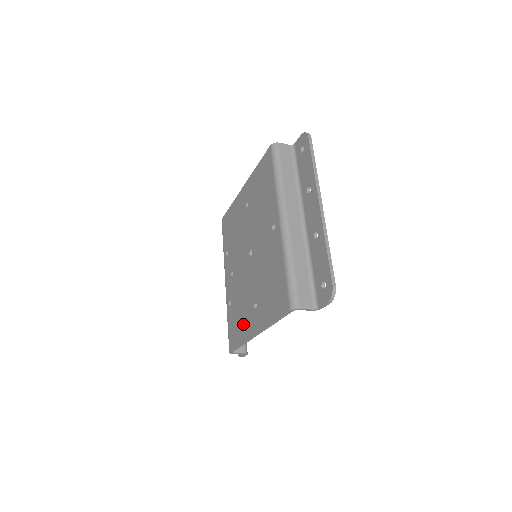
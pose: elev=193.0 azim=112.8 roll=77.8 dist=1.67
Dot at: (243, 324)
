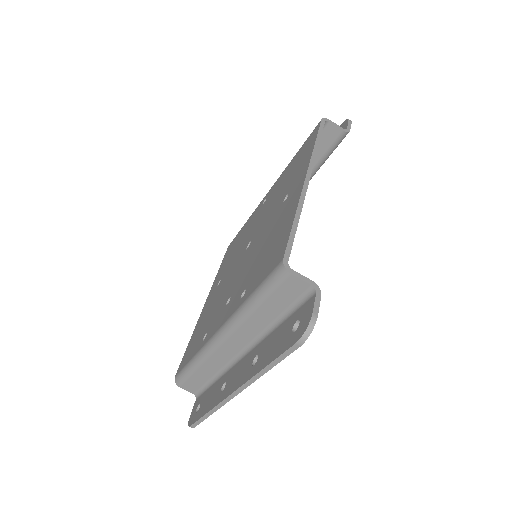
Dot at: (282, 222)
